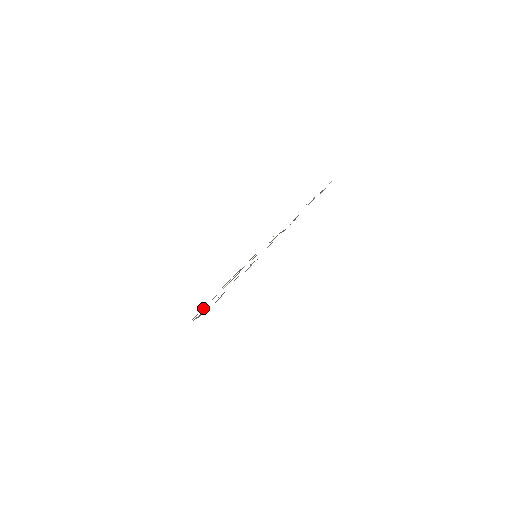
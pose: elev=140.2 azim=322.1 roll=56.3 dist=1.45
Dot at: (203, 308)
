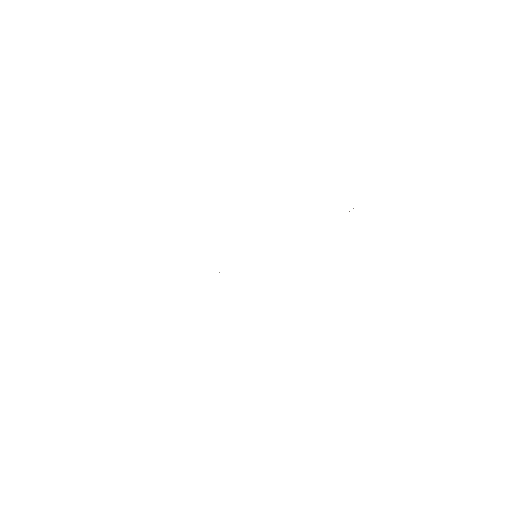
Dot at: occluded
